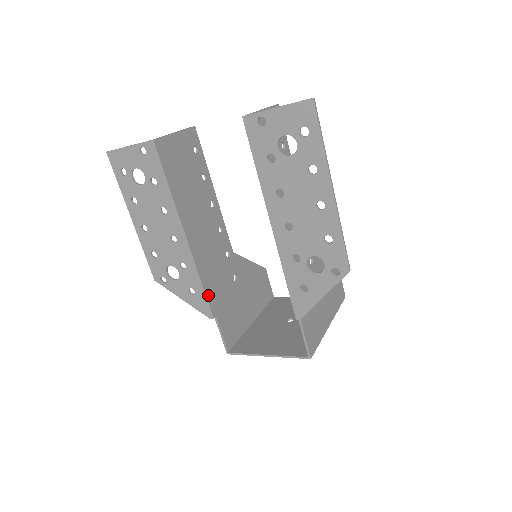
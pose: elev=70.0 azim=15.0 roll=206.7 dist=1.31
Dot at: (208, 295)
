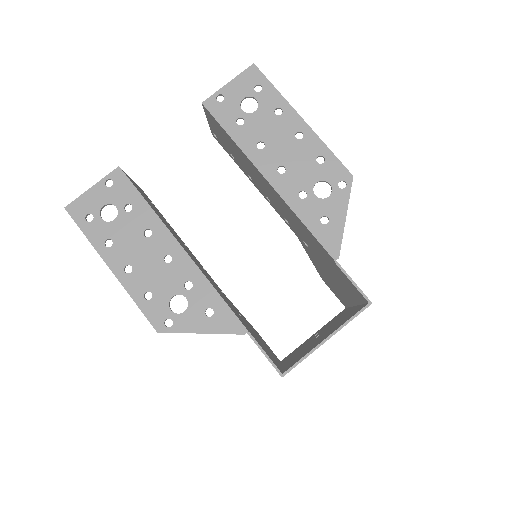
Dot at: (229, 307)
